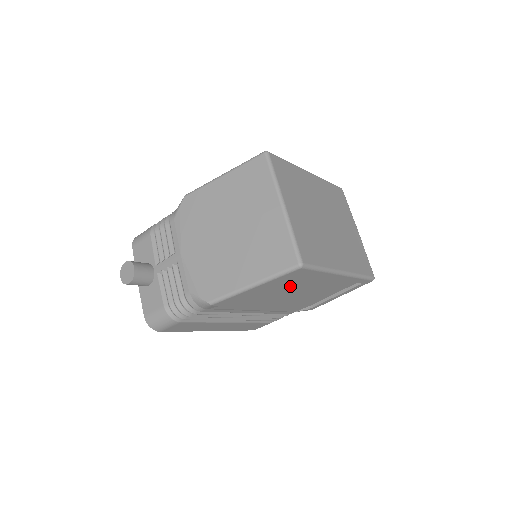
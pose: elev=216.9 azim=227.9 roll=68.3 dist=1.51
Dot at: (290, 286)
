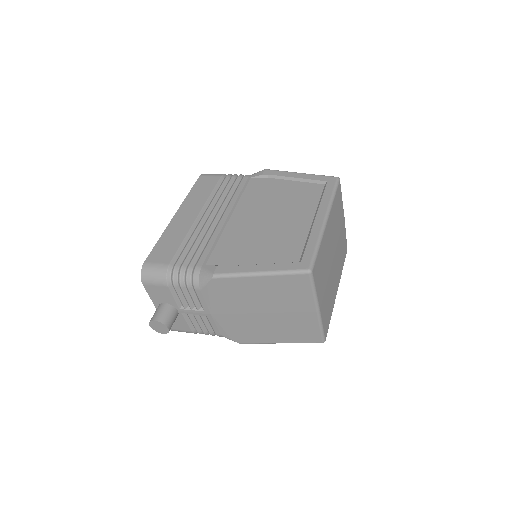
Dot at: occluded
